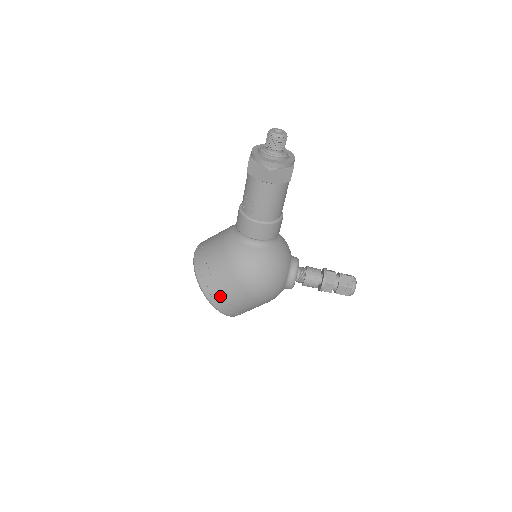
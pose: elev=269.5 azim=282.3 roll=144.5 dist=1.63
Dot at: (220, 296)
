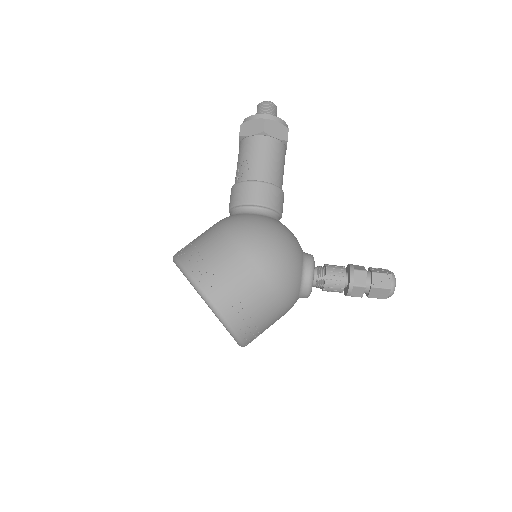
Dot at: (213, 272)
